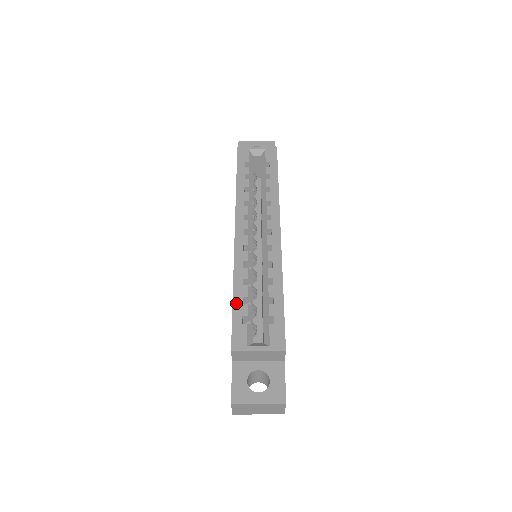
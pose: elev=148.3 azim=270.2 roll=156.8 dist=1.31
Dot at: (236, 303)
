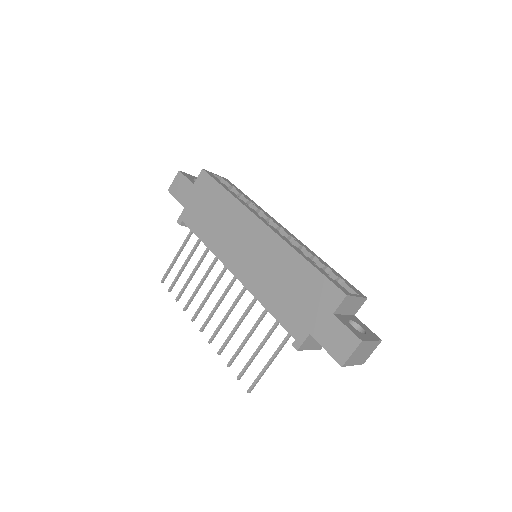
Dot at: (316, 266)
